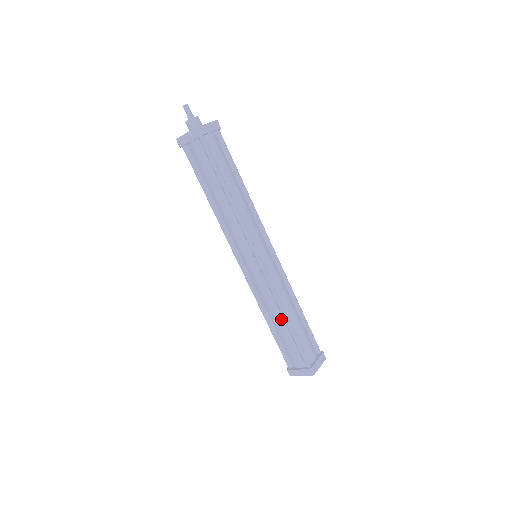
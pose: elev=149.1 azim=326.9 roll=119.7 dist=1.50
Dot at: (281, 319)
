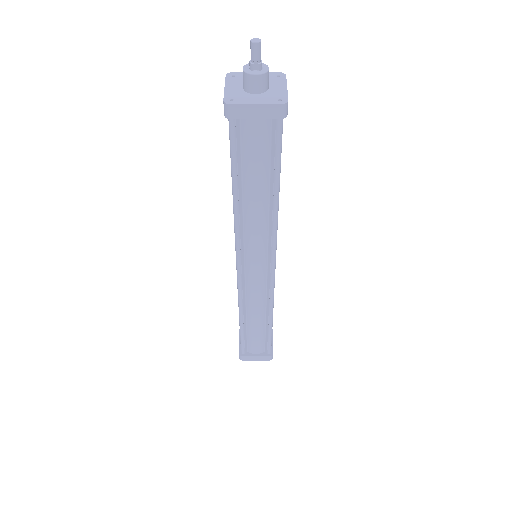
Dot at: occluded
